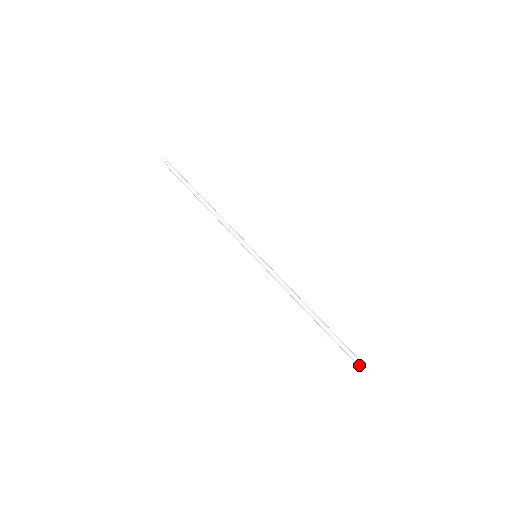
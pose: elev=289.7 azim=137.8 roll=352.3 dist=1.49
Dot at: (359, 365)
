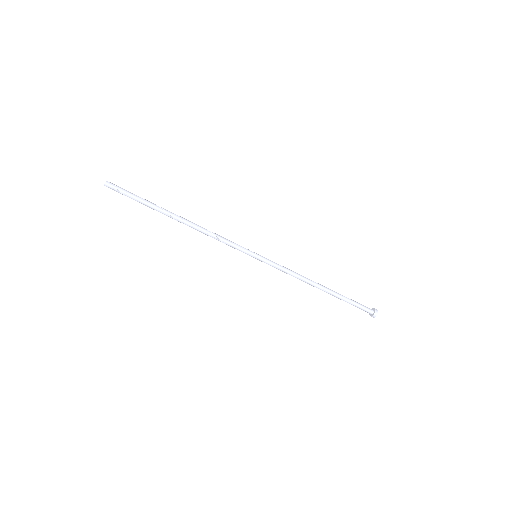
Dot at: (373, 316)
